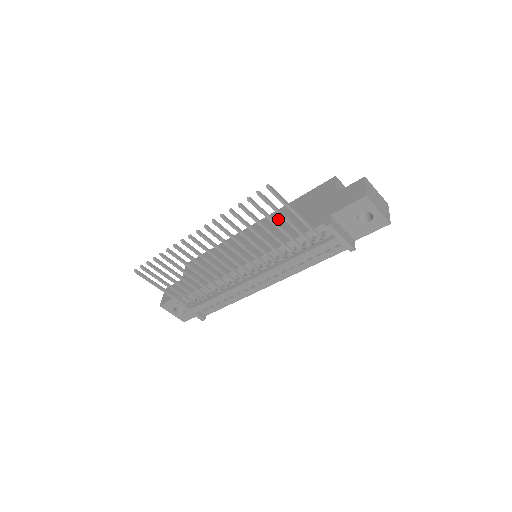
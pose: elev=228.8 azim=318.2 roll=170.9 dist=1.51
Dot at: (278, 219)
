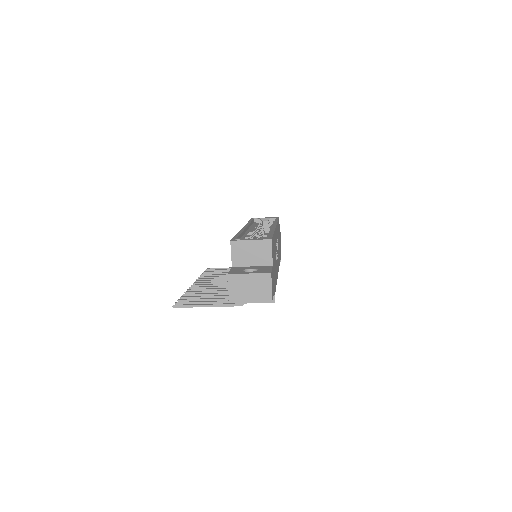
Dot at: occluded
